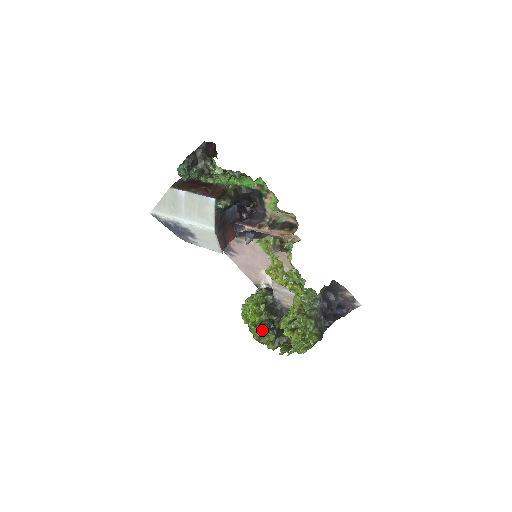
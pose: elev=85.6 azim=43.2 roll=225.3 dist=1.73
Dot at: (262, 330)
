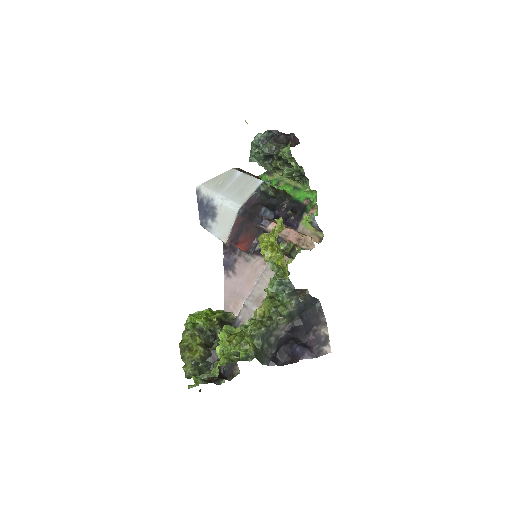
Dot at: (196, 340)
